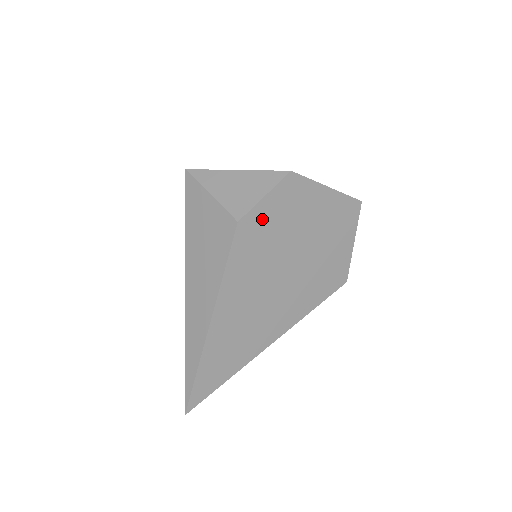
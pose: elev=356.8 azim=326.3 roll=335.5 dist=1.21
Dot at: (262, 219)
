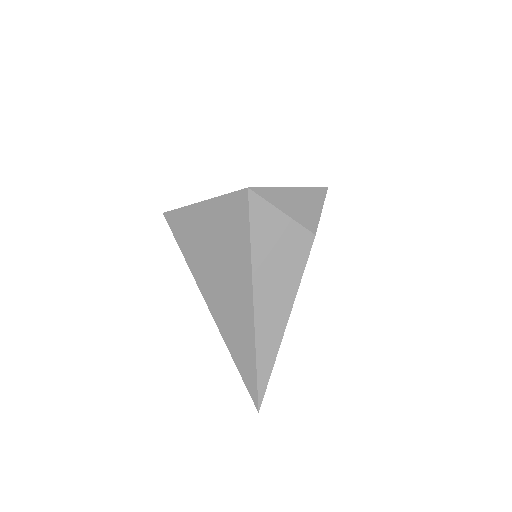
Dot at: occluded
